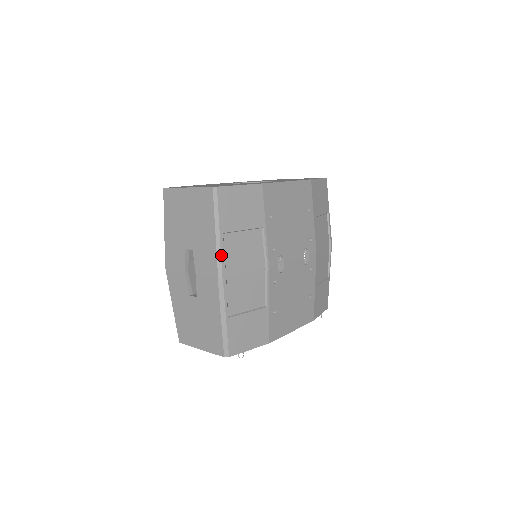
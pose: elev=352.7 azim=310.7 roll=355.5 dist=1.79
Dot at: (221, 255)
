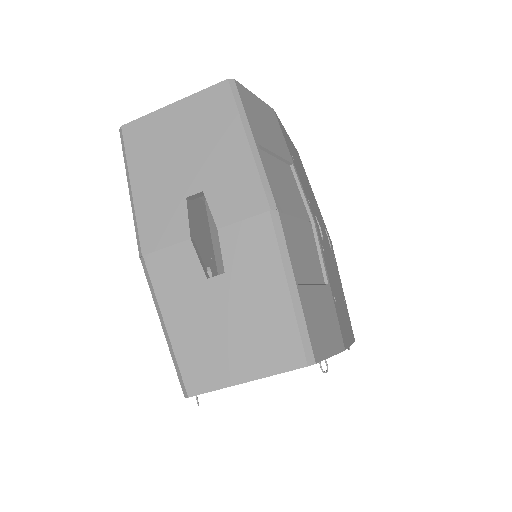
Dot at: (265, 174)
